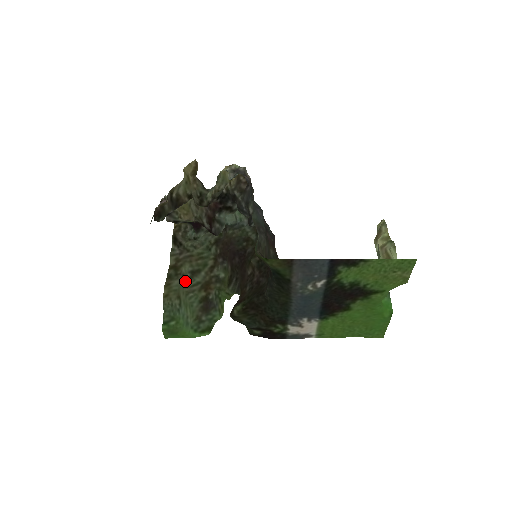
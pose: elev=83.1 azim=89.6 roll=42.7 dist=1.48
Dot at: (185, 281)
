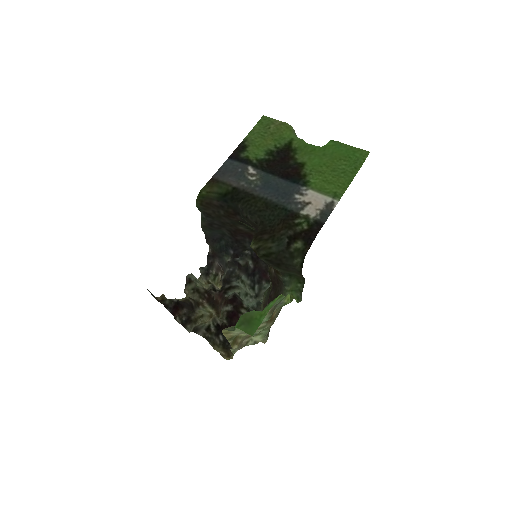
Dot at: occluded
